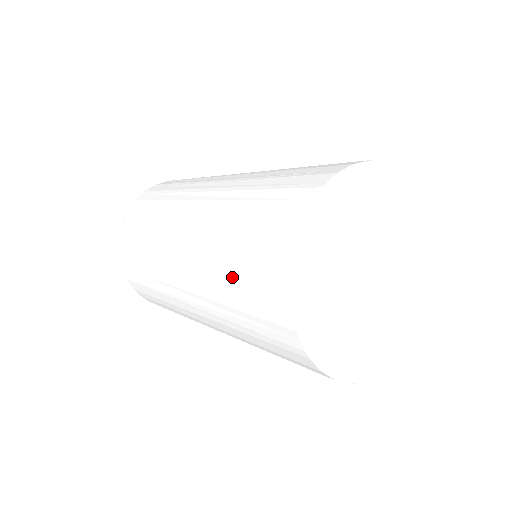
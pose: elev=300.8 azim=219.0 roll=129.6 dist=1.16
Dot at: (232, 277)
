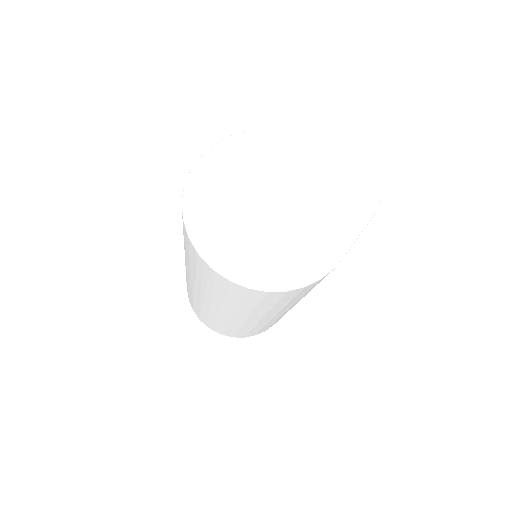
Dot at: (186, 249)
